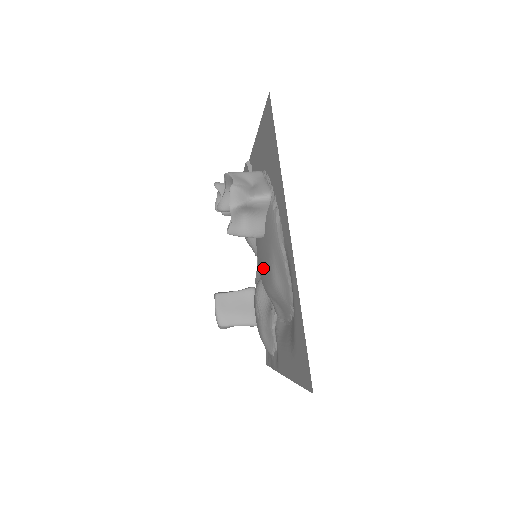
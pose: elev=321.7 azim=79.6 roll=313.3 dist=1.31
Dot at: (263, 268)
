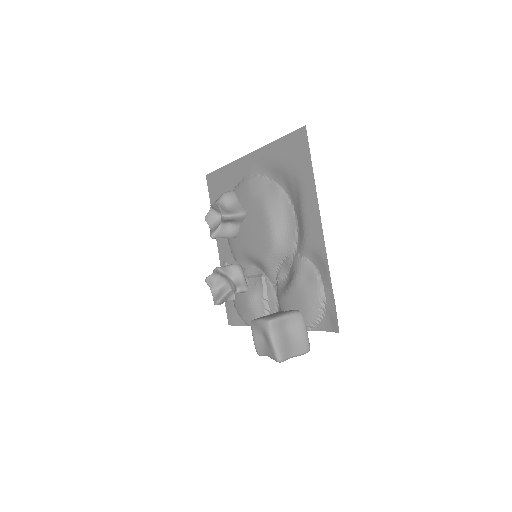
Dot at: (259, 229)
